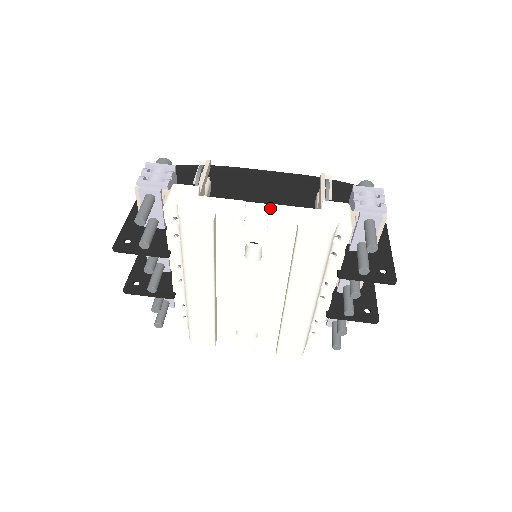
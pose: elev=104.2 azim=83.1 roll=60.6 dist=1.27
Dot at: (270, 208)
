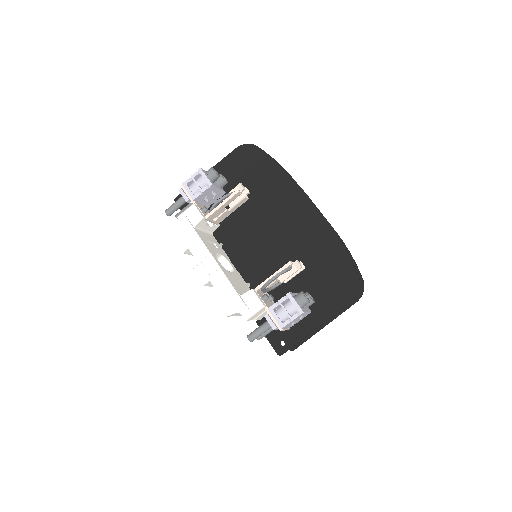
Dot at: (216, 269)
